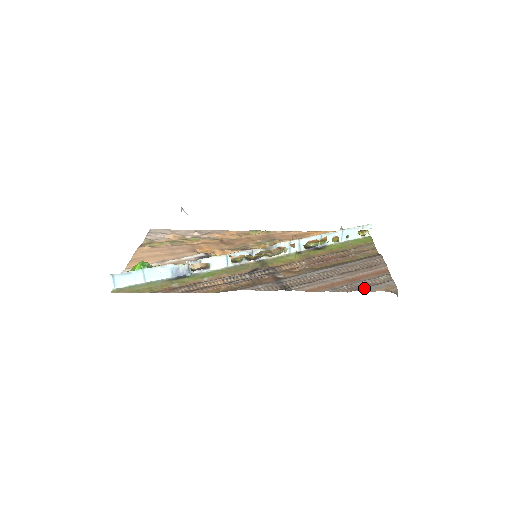
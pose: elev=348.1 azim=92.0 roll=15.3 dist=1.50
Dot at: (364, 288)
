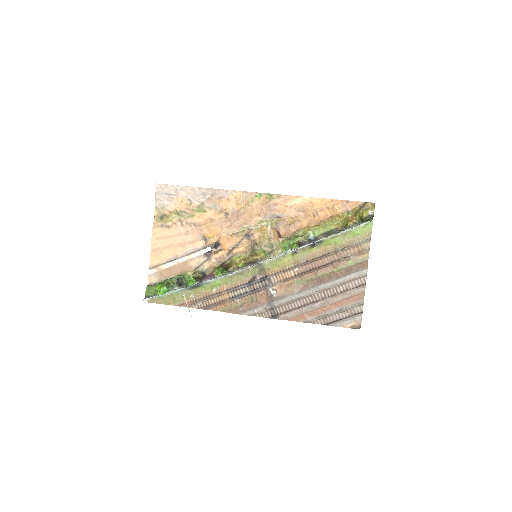
Dot at: (335, 323)
